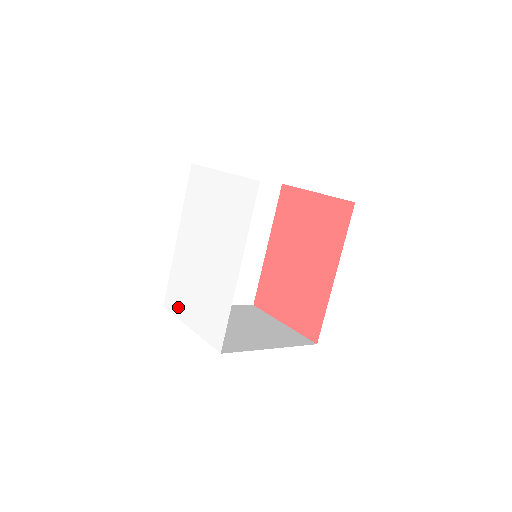
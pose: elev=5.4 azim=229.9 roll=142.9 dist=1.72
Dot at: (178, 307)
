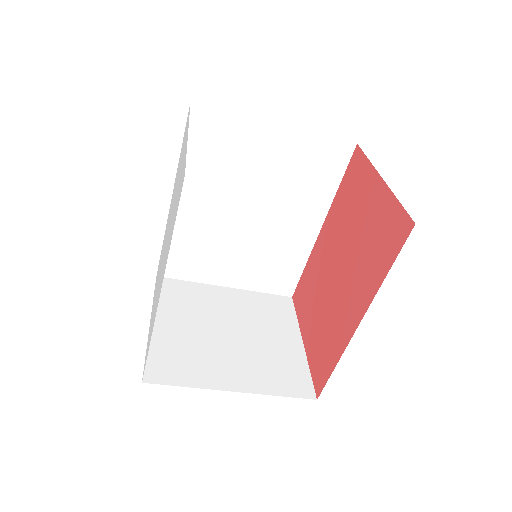
Dot at: occluded
